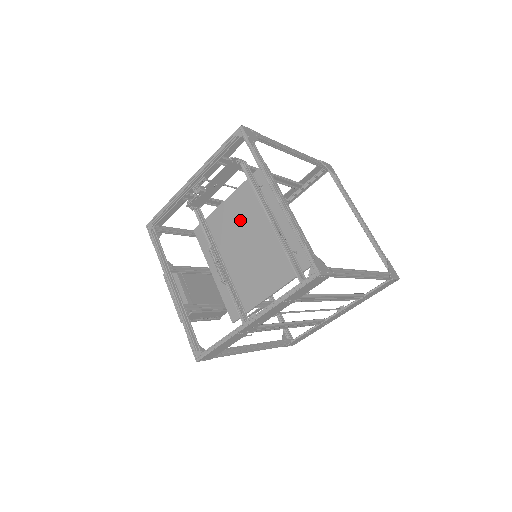
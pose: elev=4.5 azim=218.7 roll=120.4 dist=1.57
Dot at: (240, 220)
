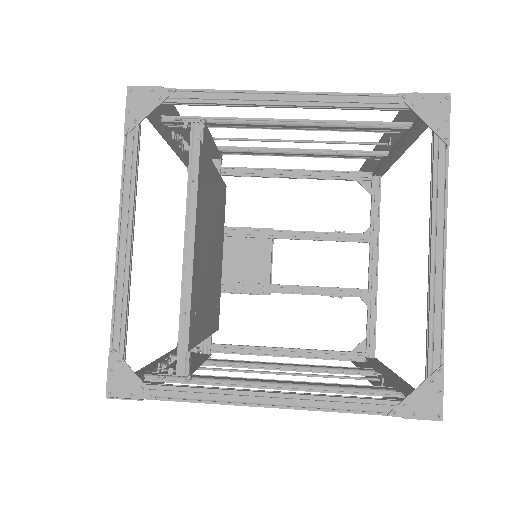
Dot at: occluded
